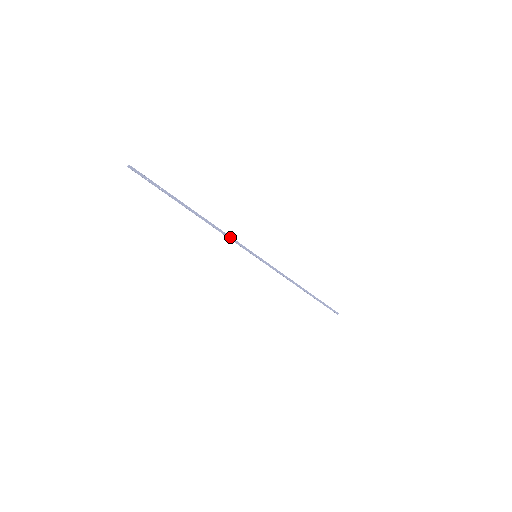
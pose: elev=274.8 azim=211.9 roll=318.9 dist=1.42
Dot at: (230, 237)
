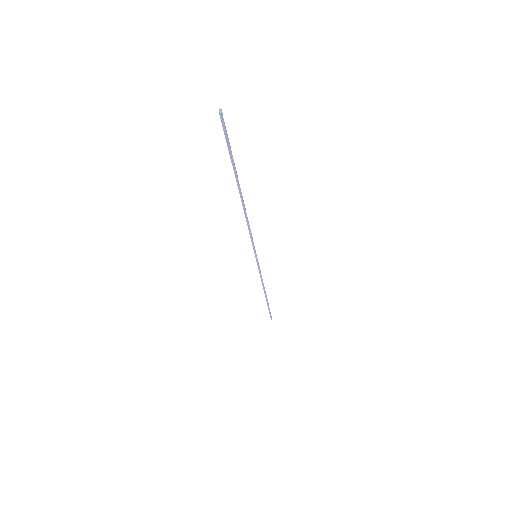
Dot at: (250, 231)
